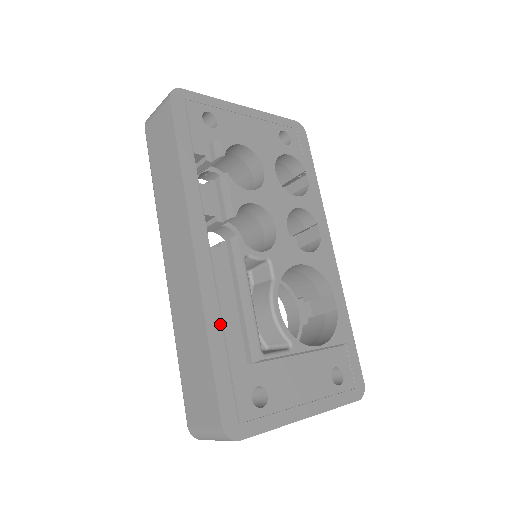
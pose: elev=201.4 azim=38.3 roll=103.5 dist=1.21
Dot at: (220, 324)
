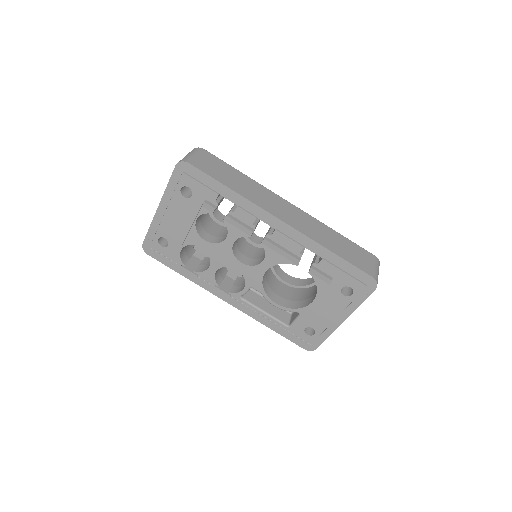
Dot at: (266, 319)
